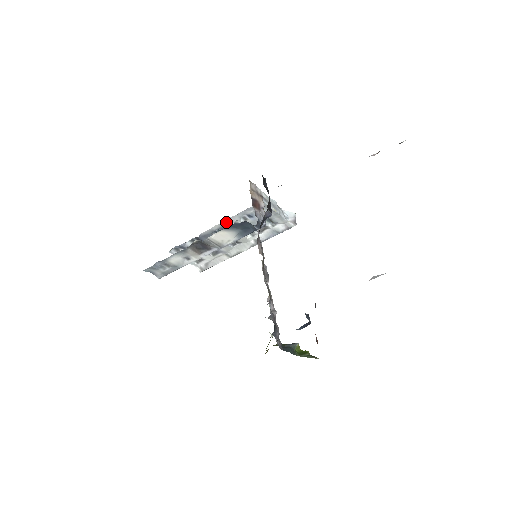
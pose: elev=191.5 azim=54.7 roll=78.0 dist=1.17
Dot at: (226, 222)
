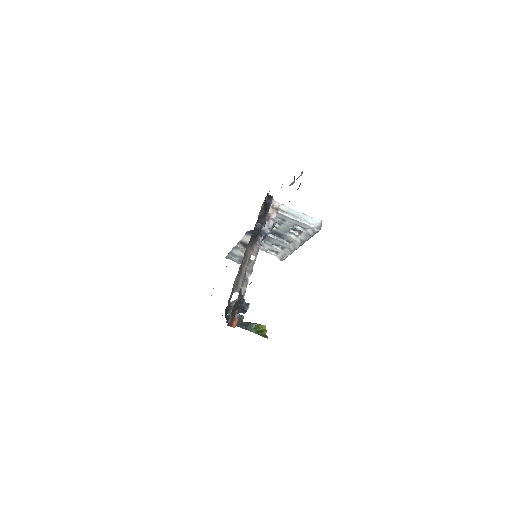
Dot at: occluded
